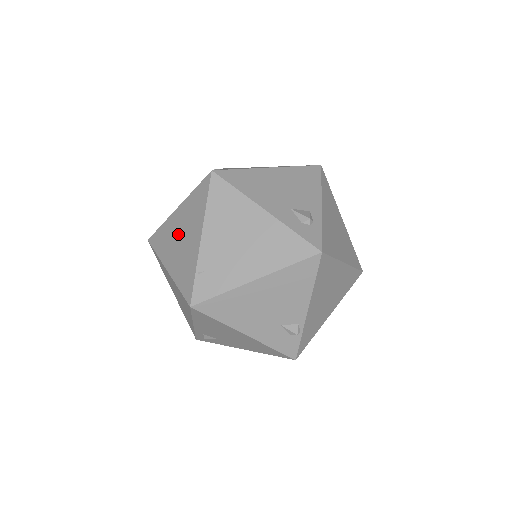
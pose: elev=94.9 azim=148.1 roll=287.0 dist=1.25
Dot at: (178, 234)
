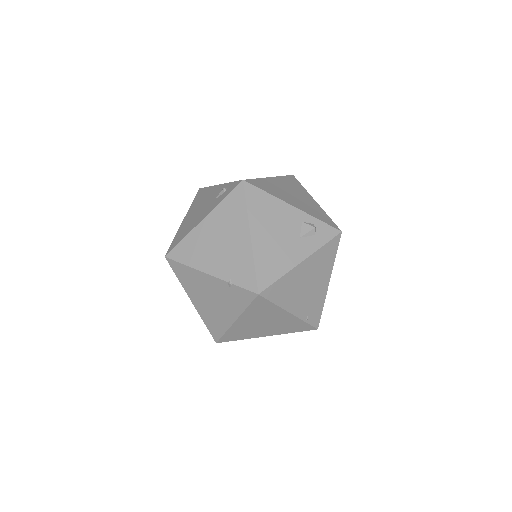
Dot at: (258, 325)
